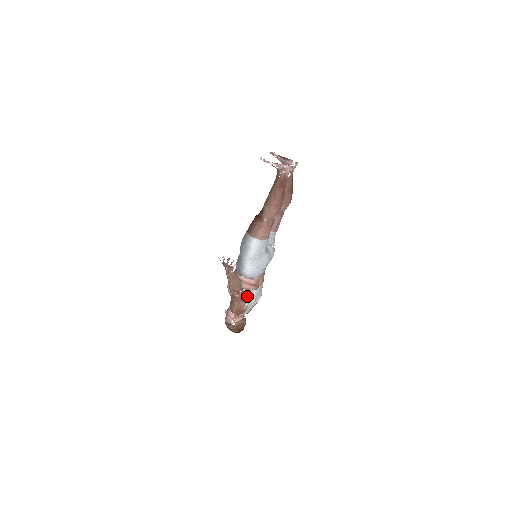
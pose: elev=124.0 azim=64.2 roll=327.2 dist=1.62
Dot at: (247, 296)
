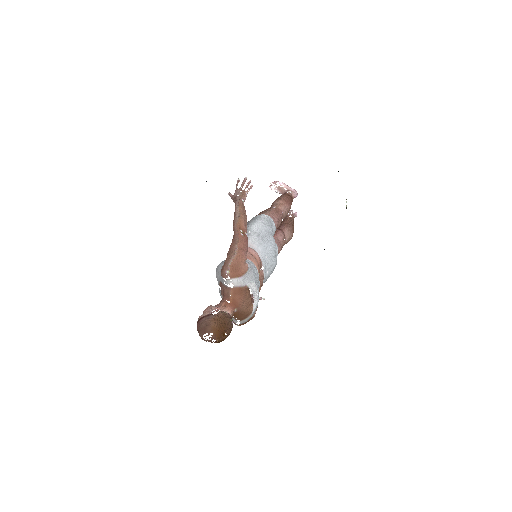
Dot at: (248, 261)
